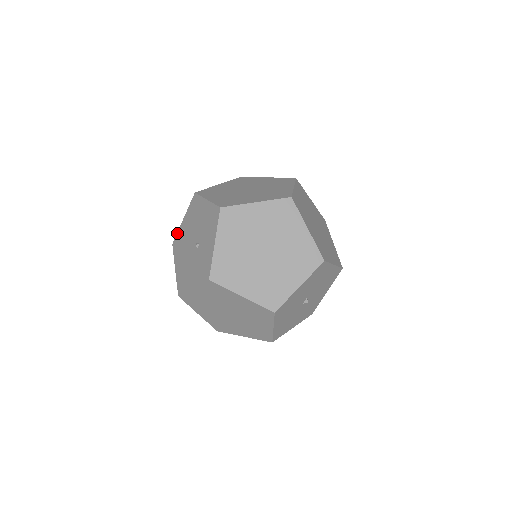
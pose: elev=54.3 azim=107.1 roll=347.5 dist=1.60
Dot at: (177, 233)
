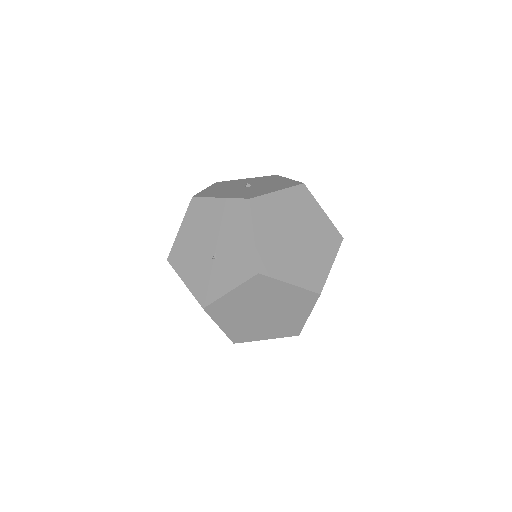
Dot at: (204, 198)
